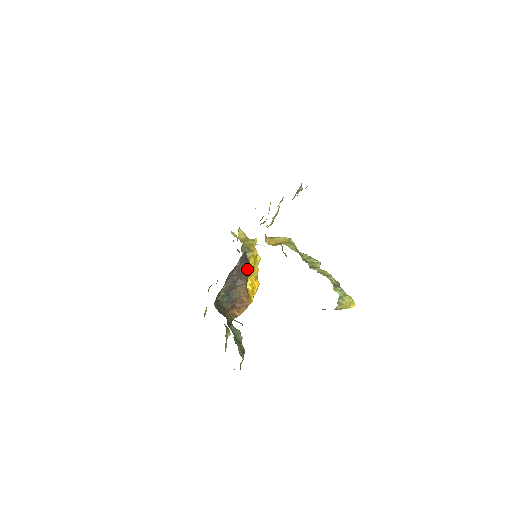
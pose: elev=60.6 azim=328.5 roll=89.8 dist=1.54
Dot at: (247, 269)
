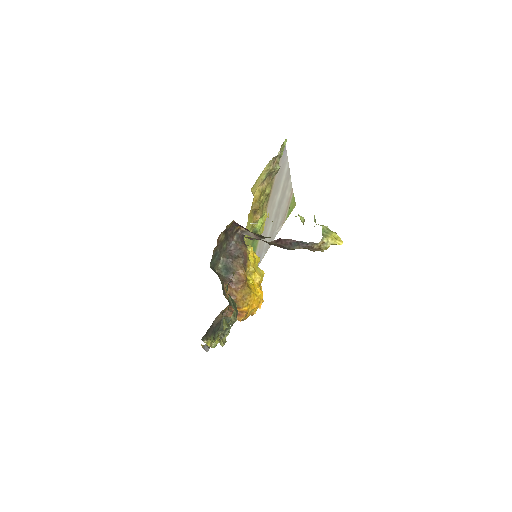
Dot at: (244, 247)
